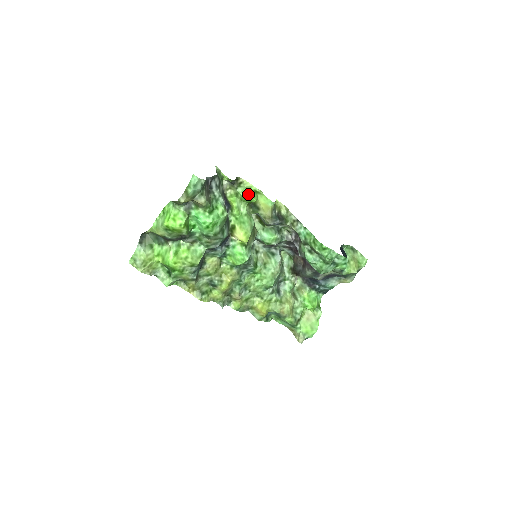
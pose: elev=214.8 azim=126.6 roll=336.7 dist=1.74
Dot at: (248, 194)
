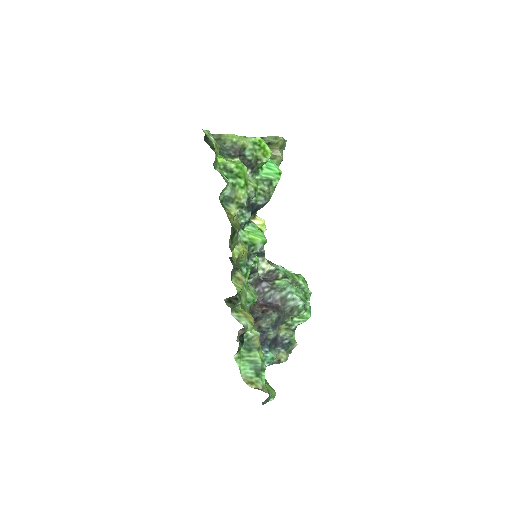
Dot at: occluded
